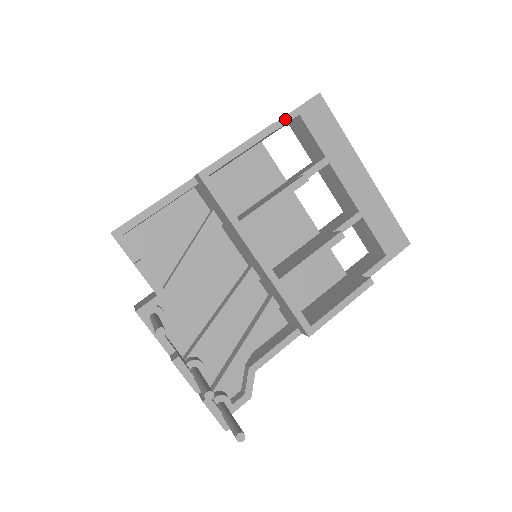
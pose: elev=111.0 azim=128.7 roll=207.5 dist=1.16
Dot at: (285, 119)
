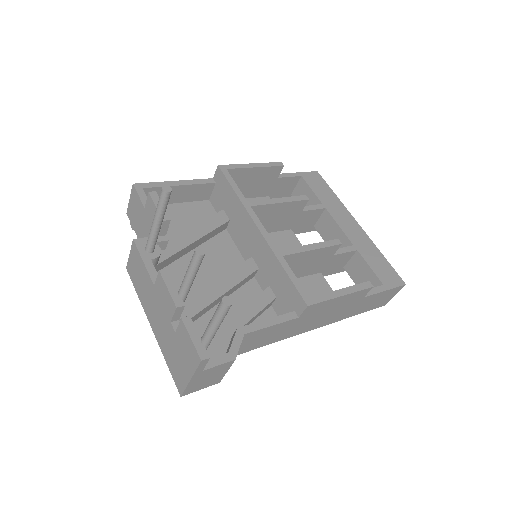
Dot at: (290, 174)
